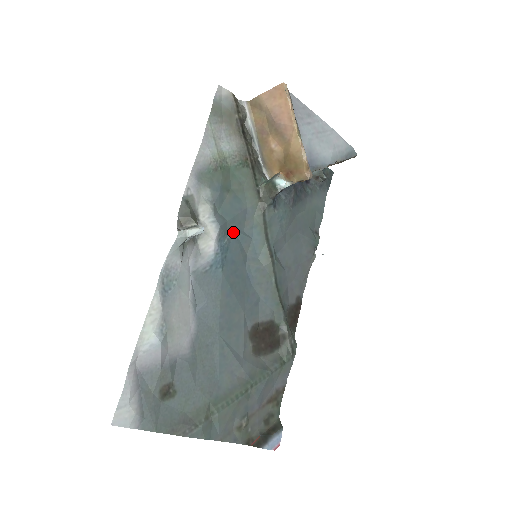
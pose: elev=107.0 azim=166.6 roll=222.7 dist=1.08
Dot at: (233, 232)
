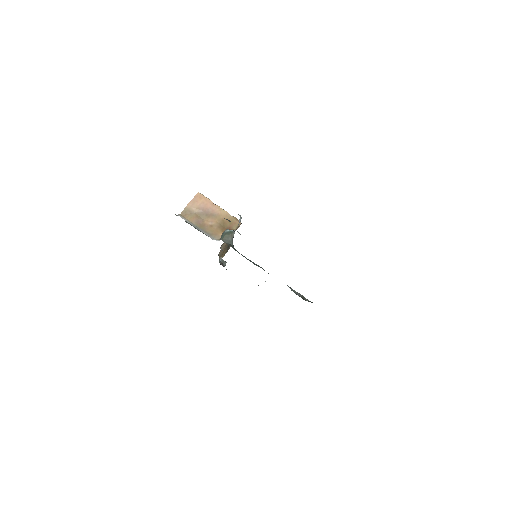
Dot at: occluded
